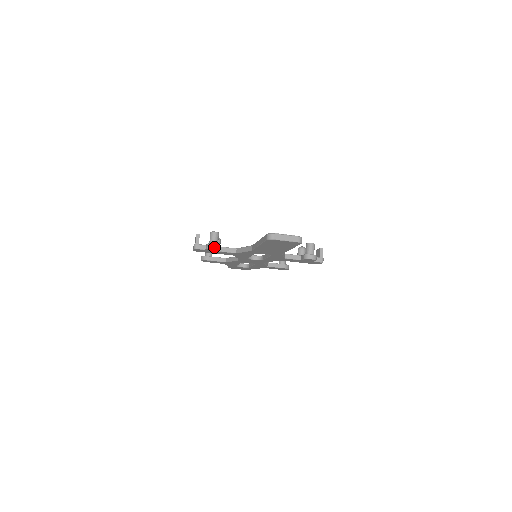
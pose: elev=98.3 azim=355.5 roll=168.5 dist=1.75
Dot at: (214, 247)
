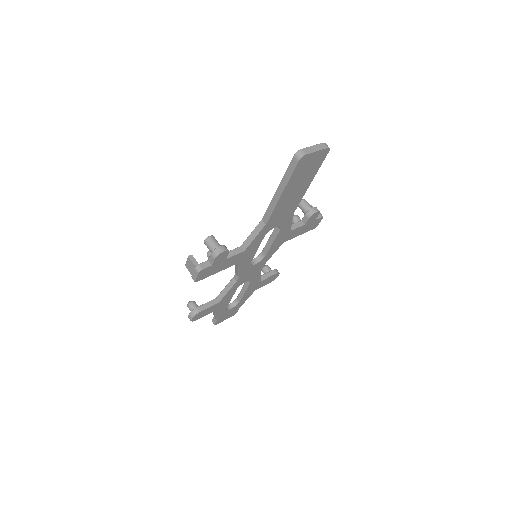
Dot at: (223, 249)
